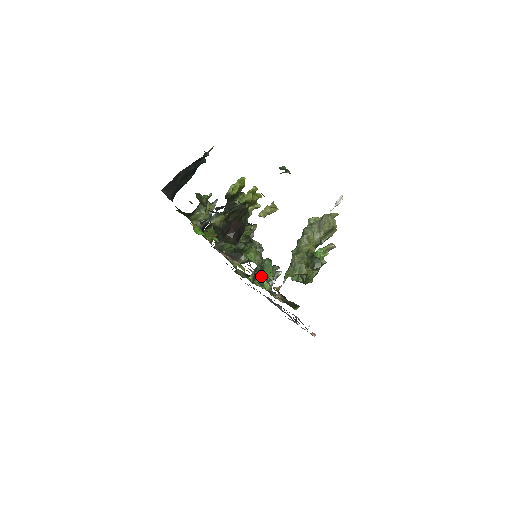
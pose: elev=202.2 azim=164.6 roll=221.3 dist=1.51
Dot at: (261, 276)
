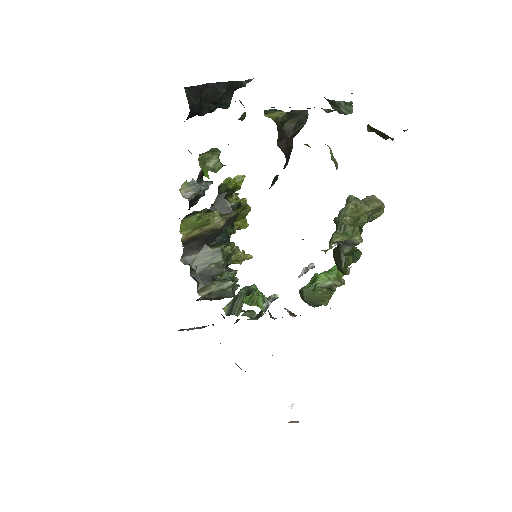
Dot at: (250, 296)
